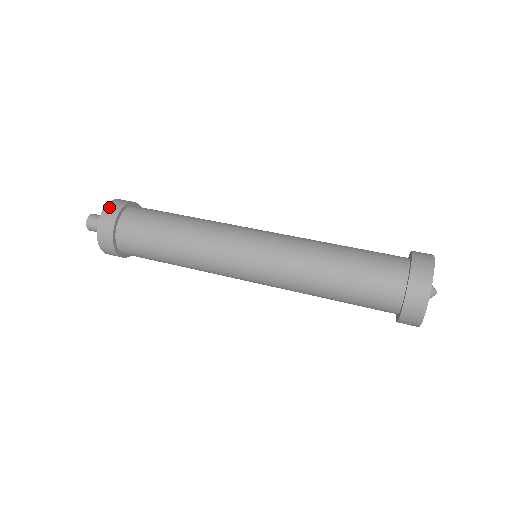
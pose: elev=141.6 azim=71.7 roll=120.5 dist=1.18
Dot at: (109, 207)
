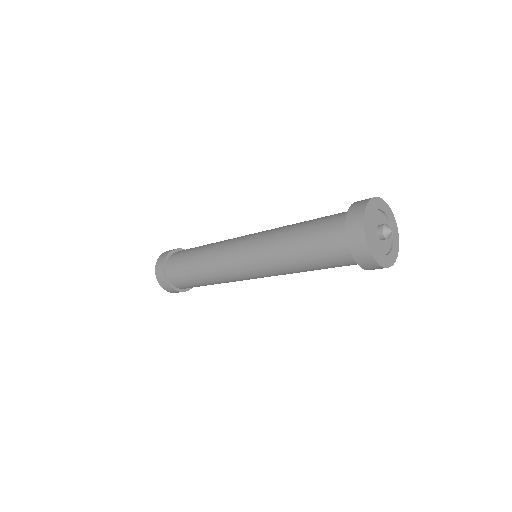
Dot at: occluded
